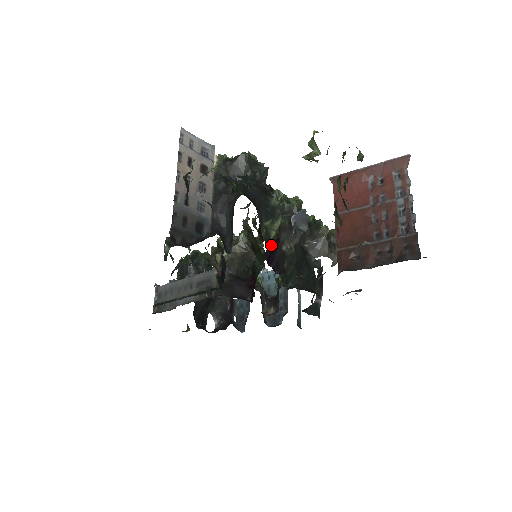
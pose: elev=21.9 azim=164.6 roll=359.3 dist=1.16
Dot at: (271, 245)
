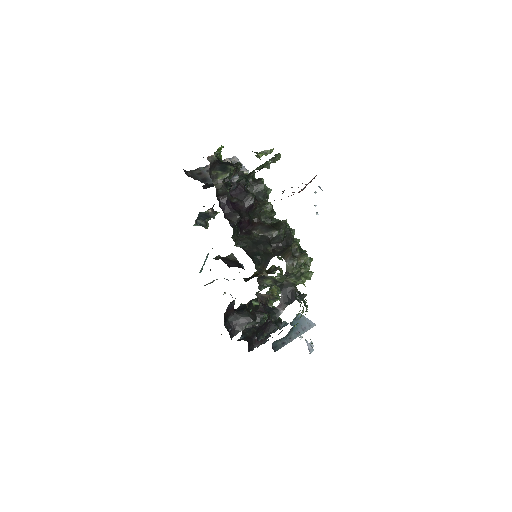
Dot at: (216, 183)
